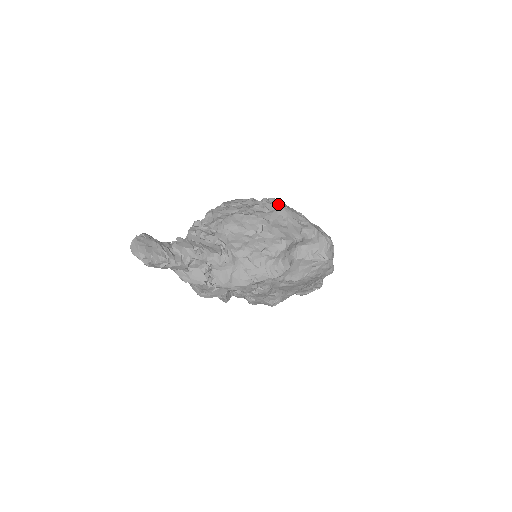
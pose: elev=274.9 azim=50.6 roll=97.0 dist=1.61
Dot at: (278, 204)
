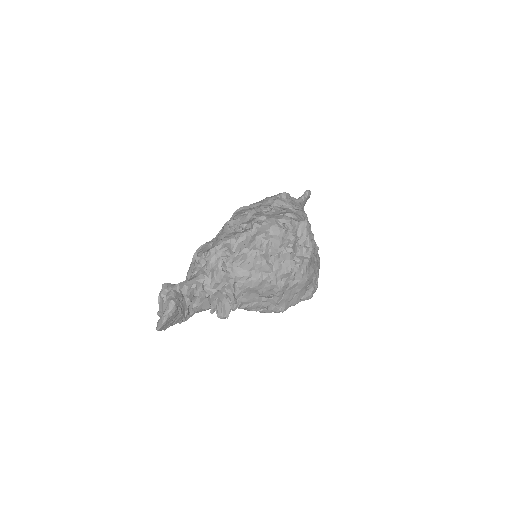
Dot at: (306, 273)
